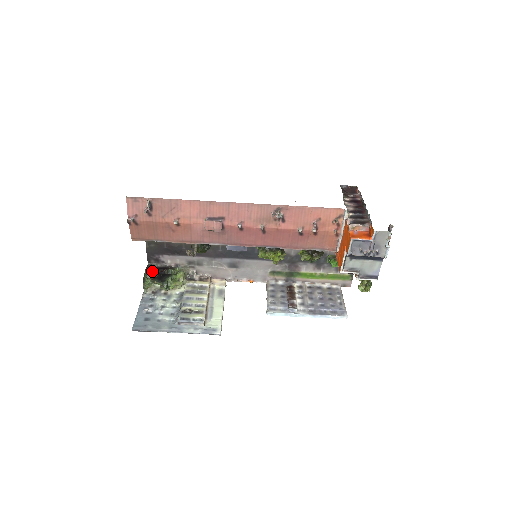
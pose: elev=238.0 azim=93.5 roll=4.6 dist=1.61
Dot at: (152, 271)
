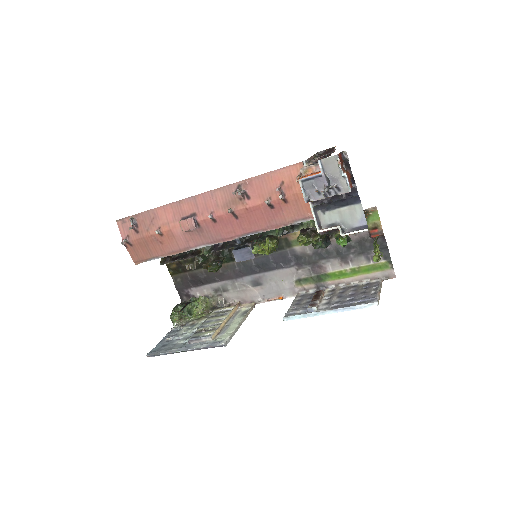
Dot at: (181, 305)
